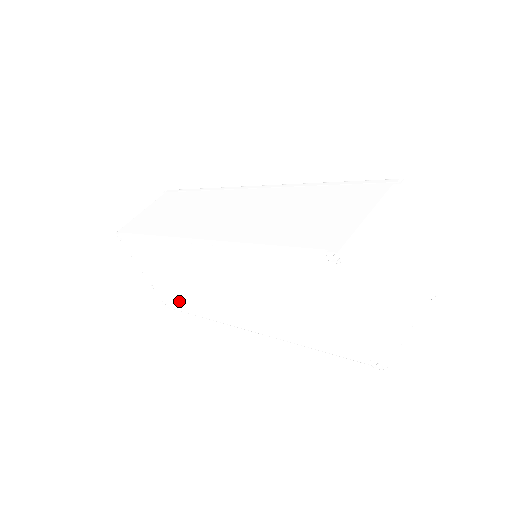
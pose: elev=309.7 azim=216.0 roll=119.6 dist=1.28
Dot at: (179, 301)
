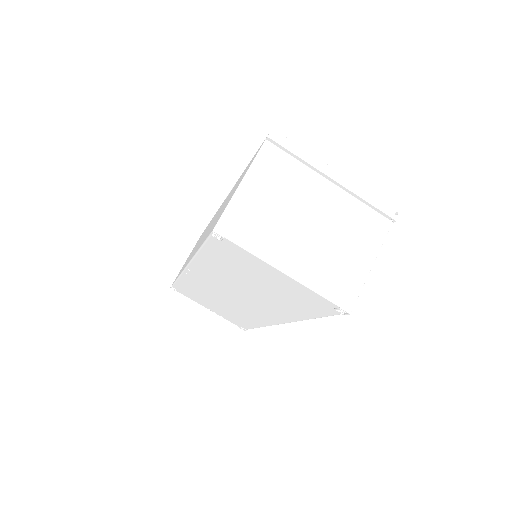
Dot at: (240, 321)
